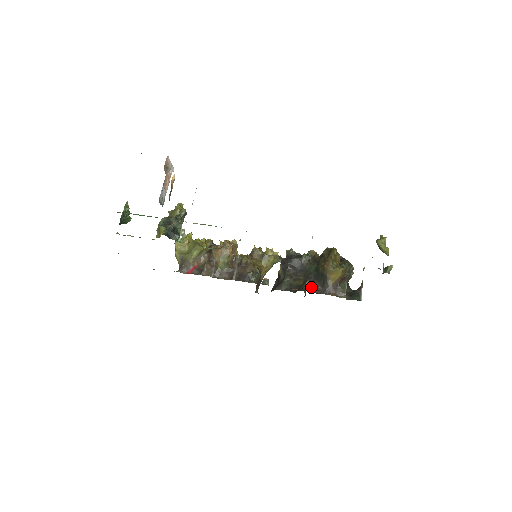
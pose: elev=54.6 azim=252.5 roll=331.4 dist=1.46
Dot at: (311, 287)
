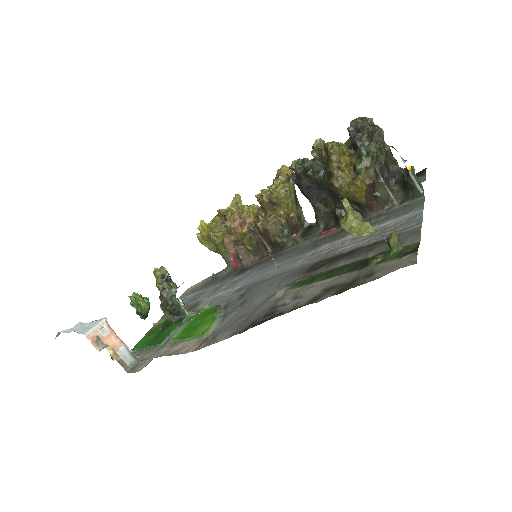
Dot at: occluded
